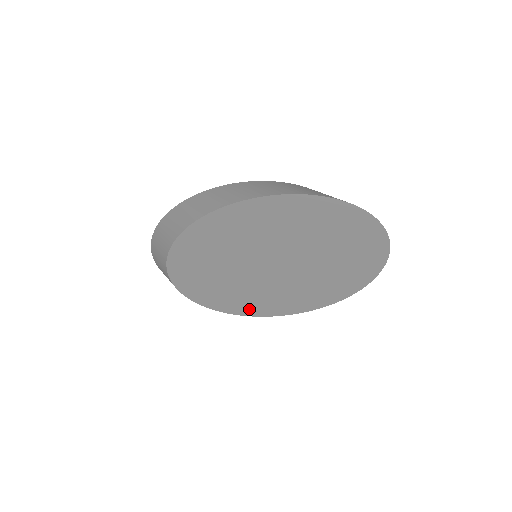
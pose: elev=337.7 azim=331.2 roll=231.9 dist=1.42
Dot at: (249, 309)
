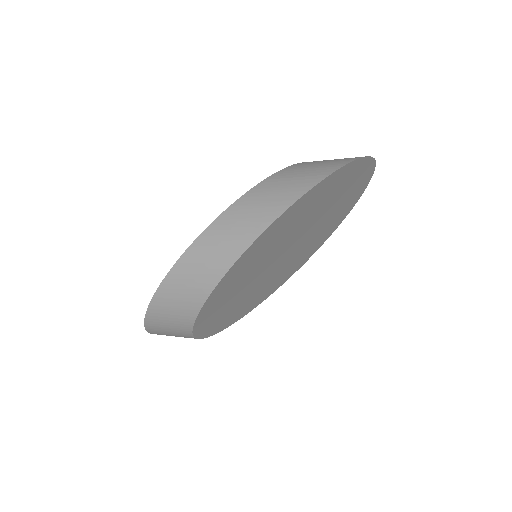
Dot at: (266, 295)
